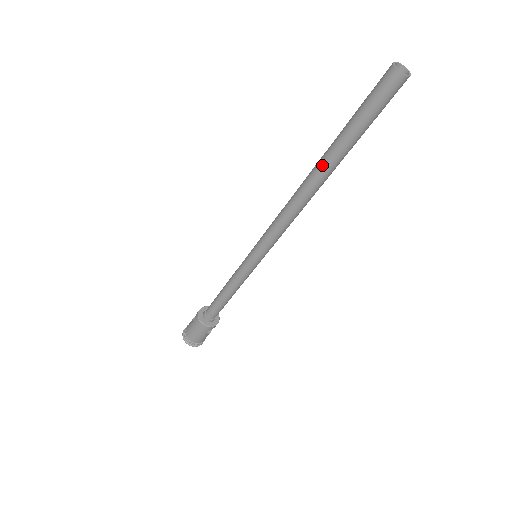
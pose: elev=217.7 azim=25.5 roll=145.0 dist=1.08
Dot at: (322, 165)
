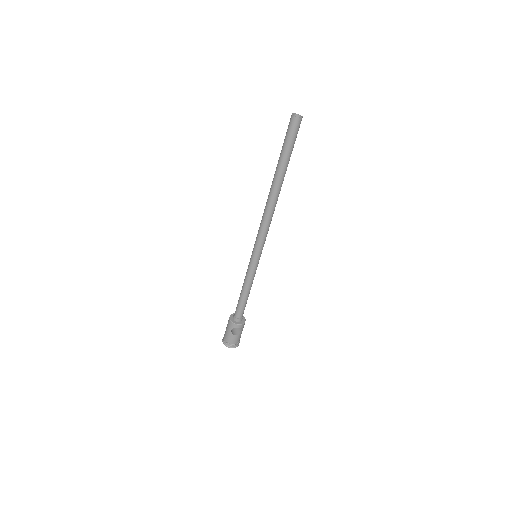
Dot at: (274, 177)
